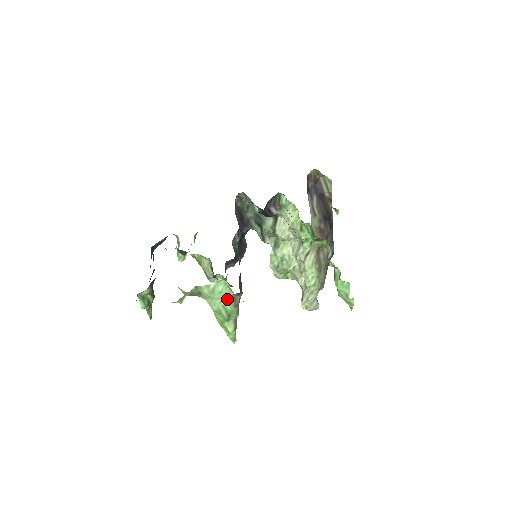
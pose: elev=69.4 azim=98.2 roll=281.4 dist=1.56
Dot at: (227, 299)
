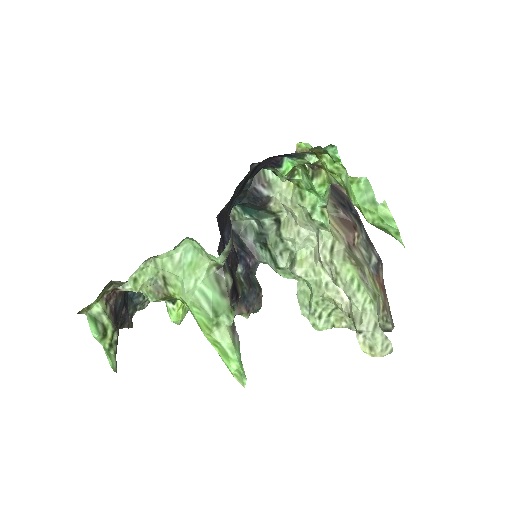
Dot at: (203, 276)
